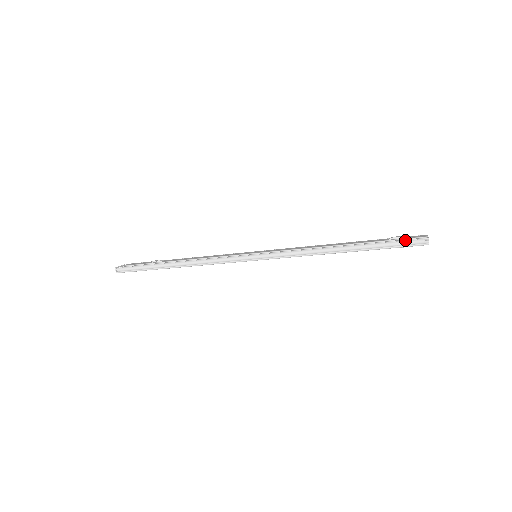
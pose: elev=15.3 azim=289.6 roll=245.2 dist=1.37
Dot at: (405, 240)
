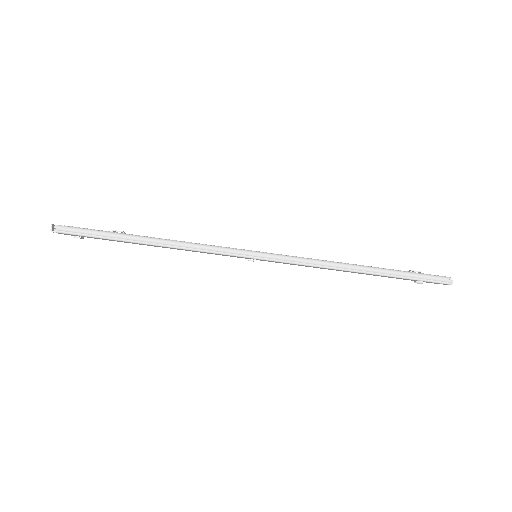
Dot at: (429, 275)
